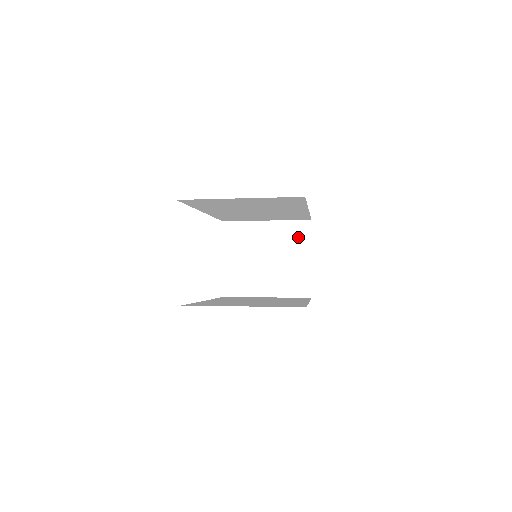
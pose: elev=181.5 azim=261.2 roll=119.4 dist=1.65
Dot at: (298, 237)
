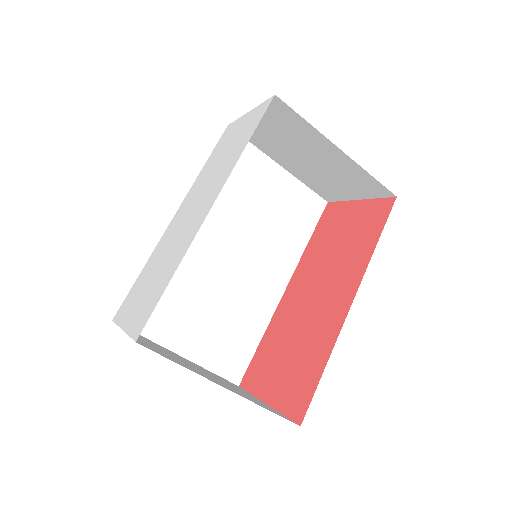
Dot at: (232, 384)
